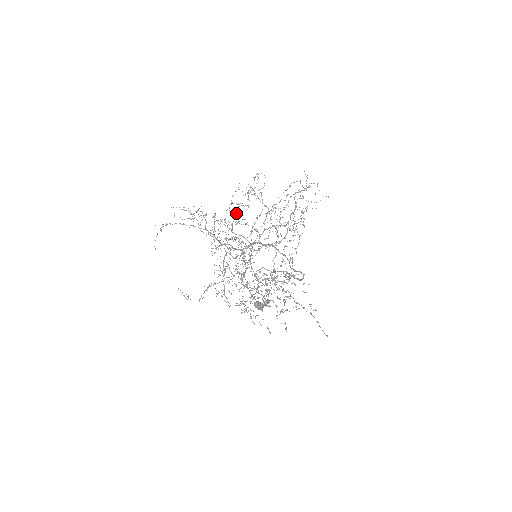
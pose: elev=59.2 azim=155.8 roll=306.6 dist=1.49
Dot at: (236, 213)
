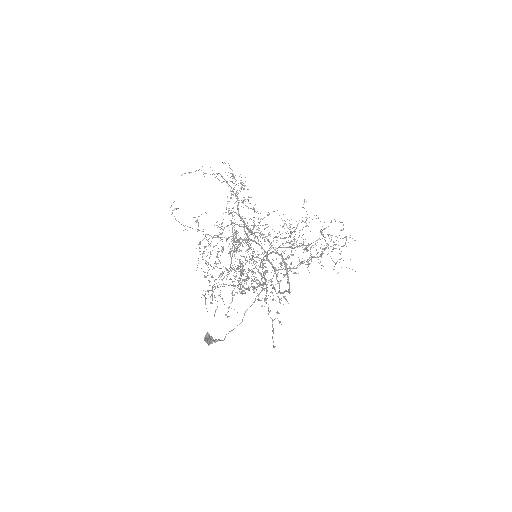
Dot at: occluded
